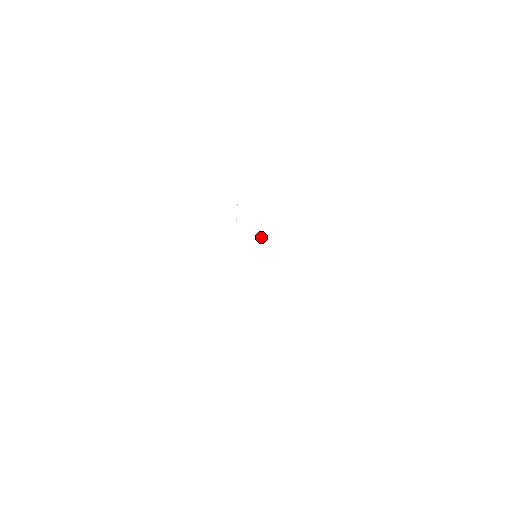
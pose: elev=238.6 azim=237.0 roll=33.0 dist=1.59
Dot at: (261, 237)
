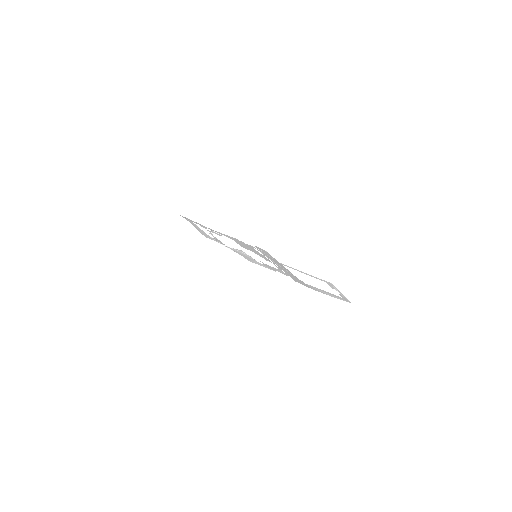
Dot at: (234, 248)
